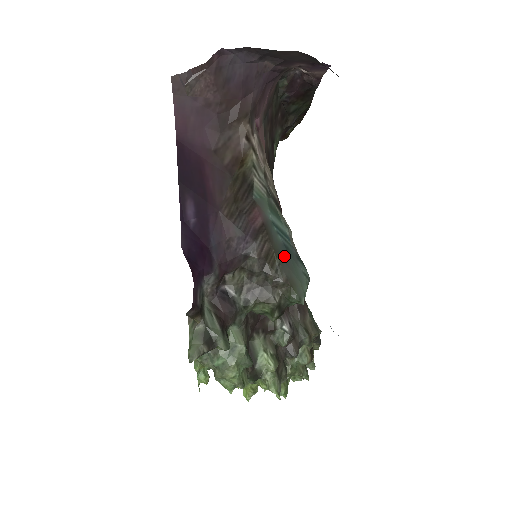
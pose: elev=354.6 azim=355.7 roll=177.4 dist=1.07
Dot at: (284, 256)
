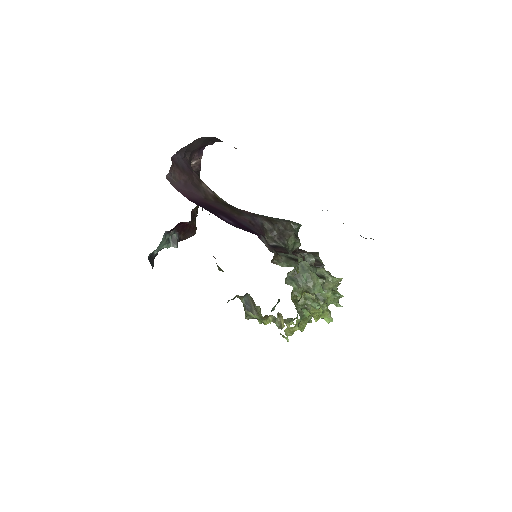
Dot at: (273, 218)
